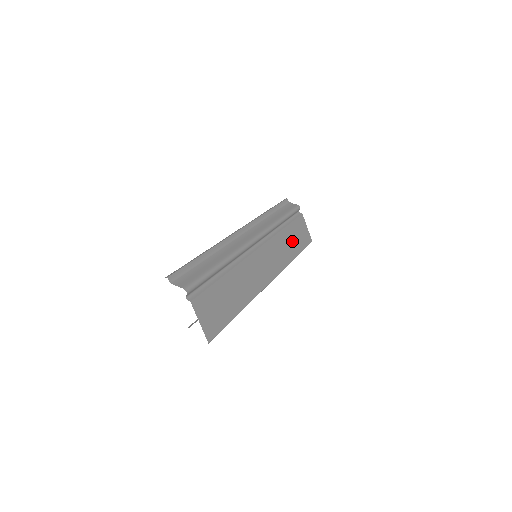
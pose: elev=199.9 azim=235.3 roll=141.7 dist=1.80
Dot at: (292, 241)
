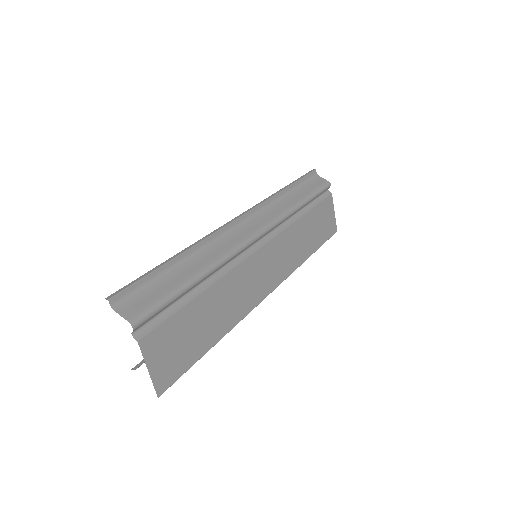
Dot at: (310, 233)
